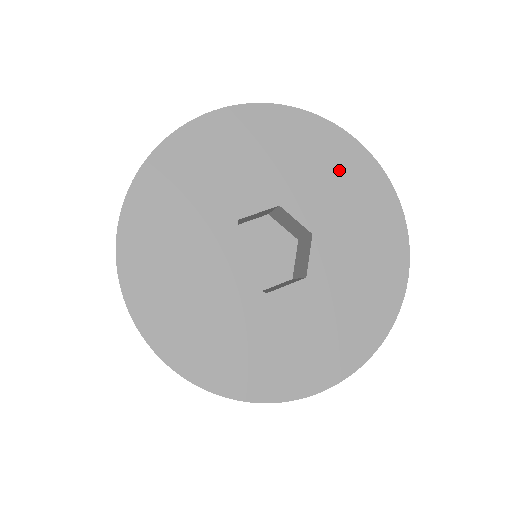
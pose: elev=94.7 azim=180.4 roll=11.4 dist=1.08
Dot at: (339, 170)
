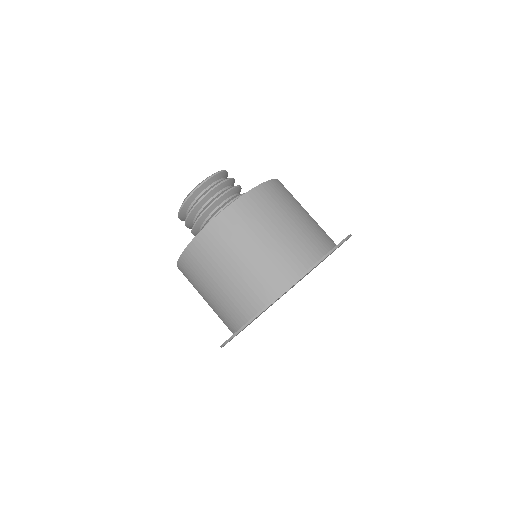
Dot at: occluded
